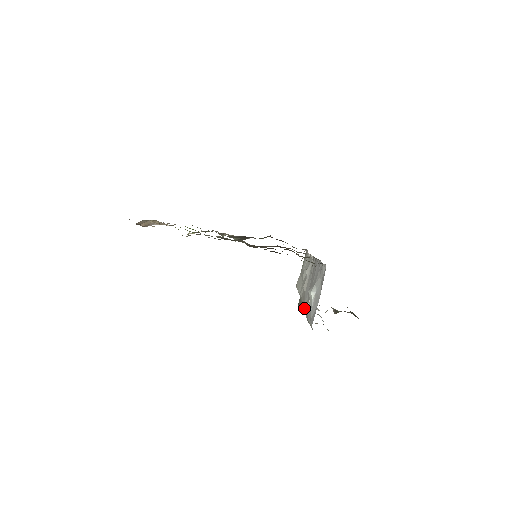
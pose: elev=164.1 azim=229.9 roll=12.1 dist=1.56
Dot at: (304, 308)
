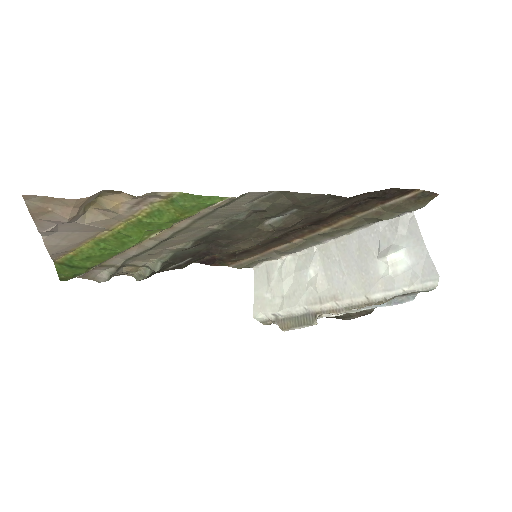
Dot at: (349, 299)
